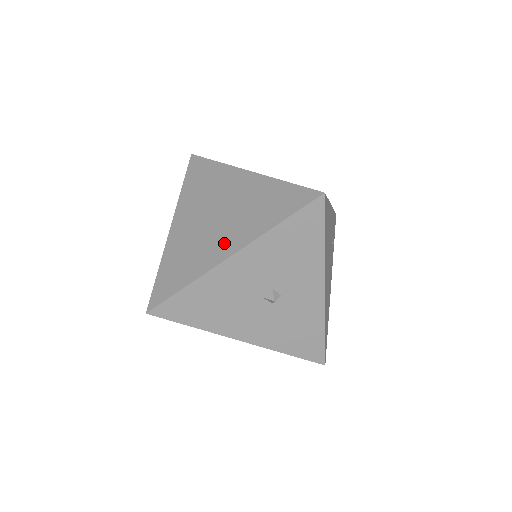
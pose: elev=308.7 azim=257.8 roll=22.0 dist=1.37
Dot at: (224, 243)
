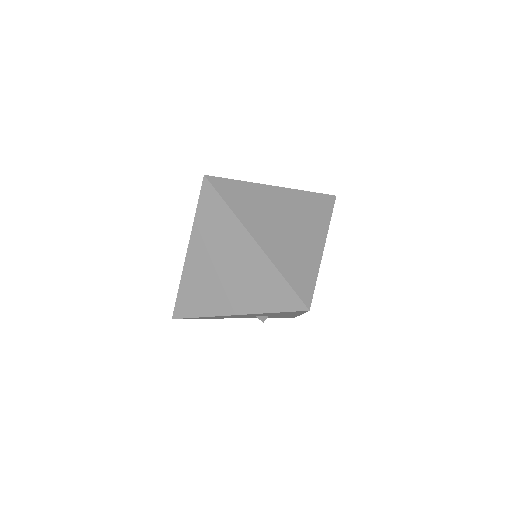
Dot at: (230, 301)
